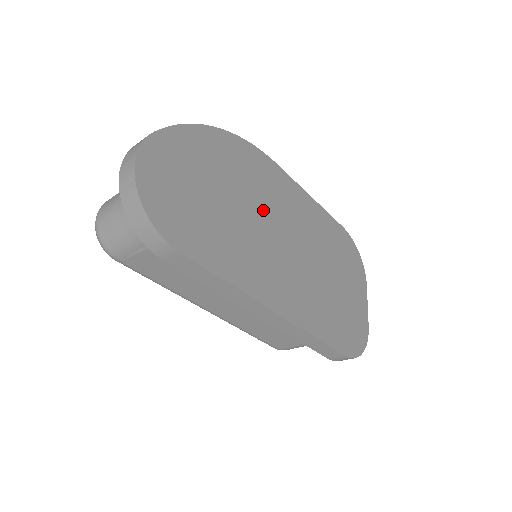
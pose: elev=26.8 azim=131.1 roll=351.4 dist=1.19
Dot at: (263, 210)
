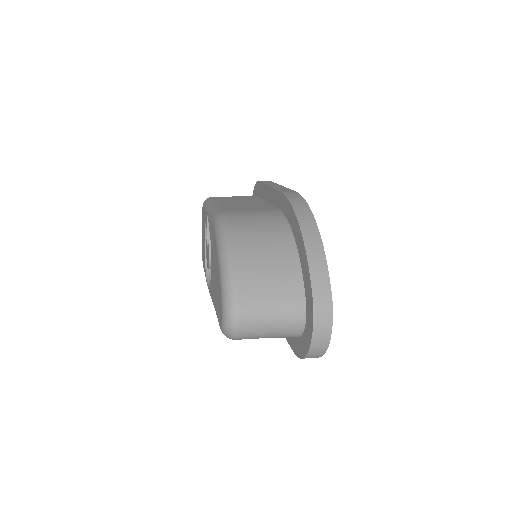
Dot at: occluded
